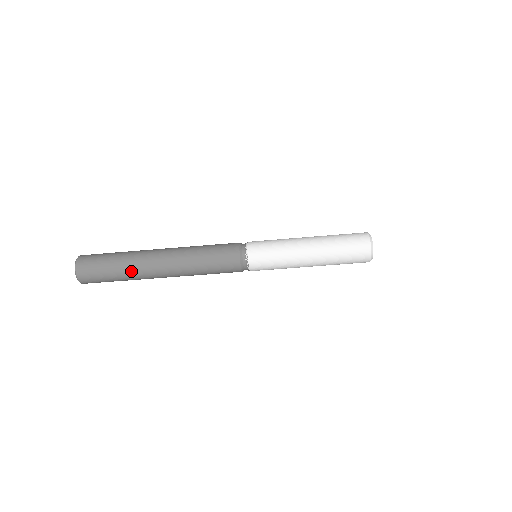
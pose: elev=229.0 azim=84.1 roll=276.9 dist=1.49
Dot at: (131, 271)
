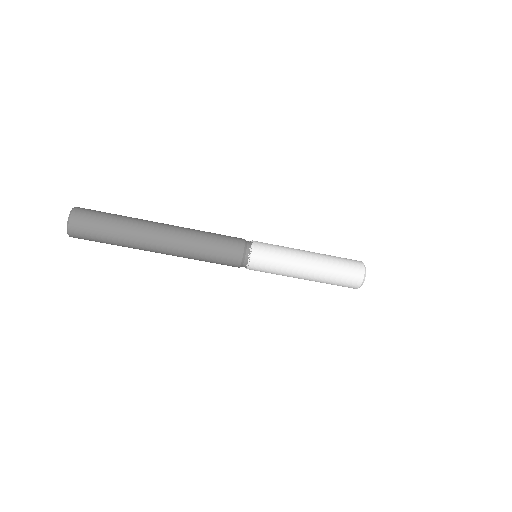
Dot at: (129, 247)
